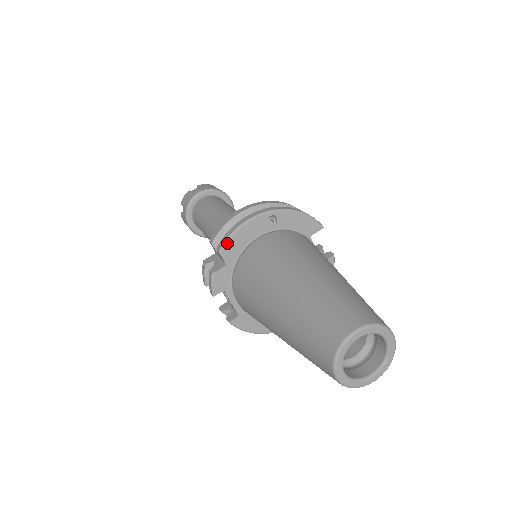
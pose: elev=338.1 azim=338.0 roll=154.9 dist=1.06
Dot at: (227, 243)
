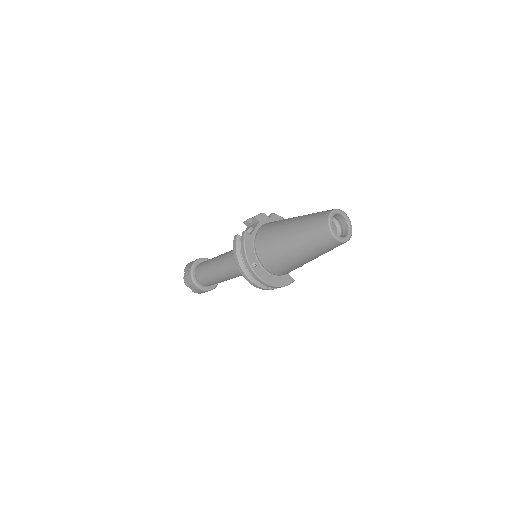
Dot at: (278, 215)
